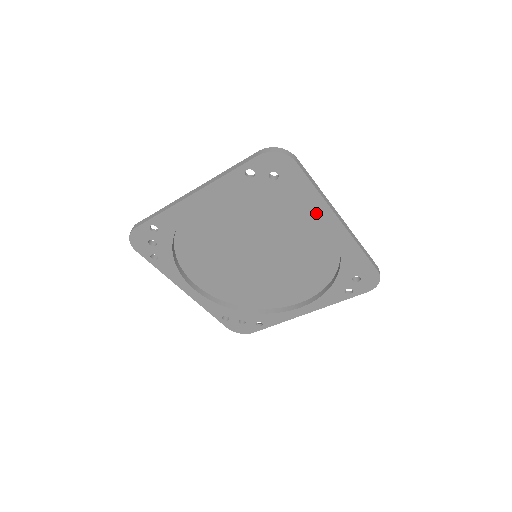
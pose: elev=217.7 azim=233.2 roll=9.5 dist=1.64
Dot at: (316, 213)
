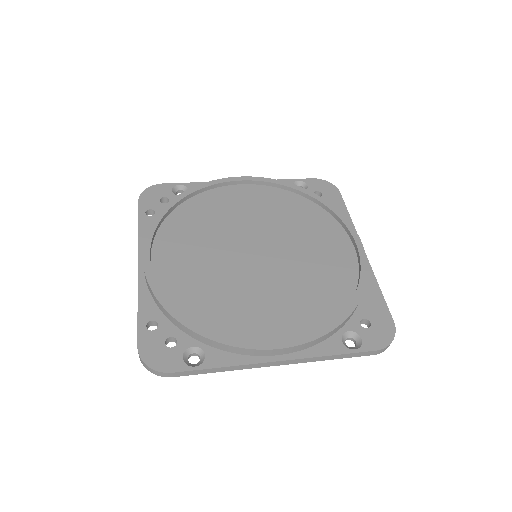
Dot at: occluded
